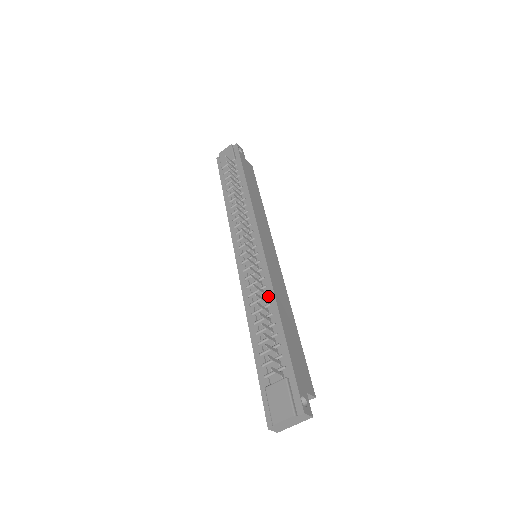
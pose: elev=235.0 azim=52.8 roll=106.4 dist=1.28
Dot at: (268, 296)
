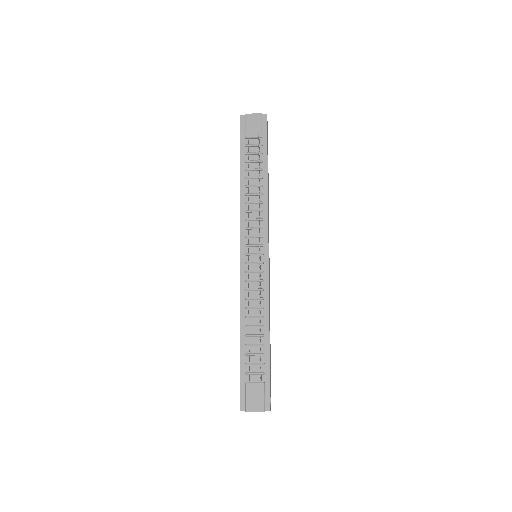
Dot at: (263, 308)
